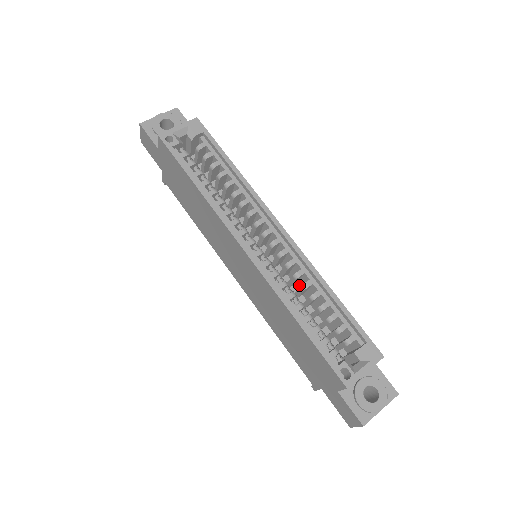
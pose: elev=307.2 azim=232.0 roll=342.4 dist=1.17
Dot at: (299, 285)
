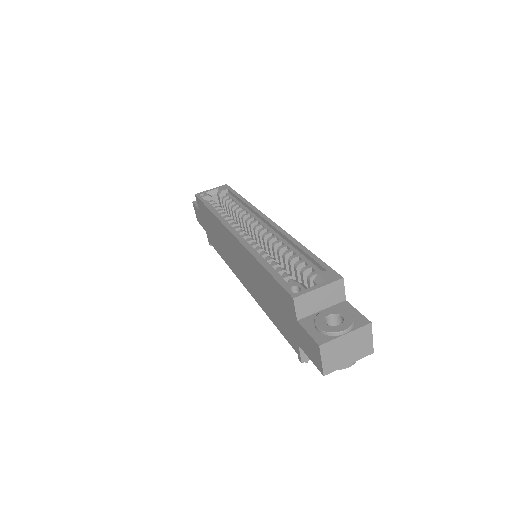
Dot at: occluded
